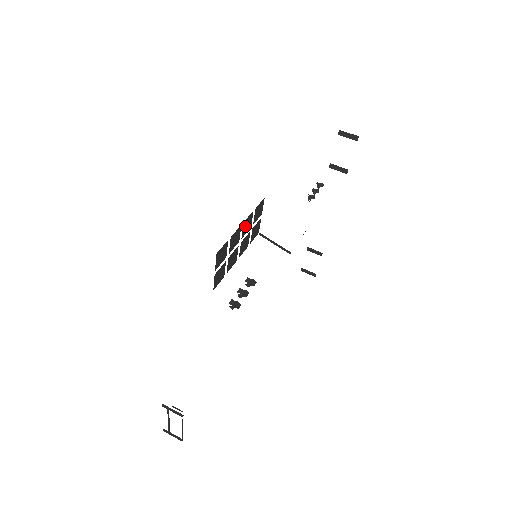
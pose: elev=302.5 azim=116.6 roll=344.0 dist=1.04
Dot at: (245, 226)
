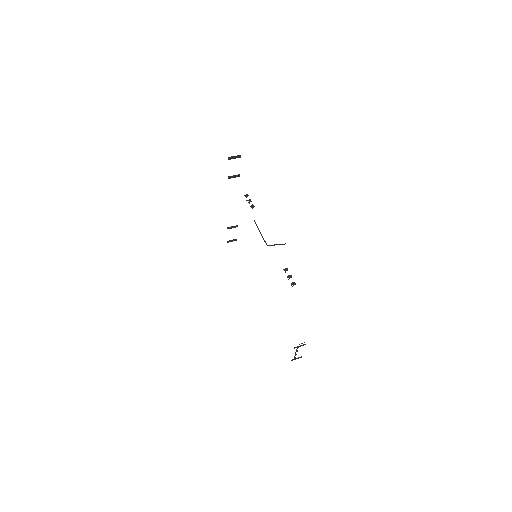
Dot at: occluded
